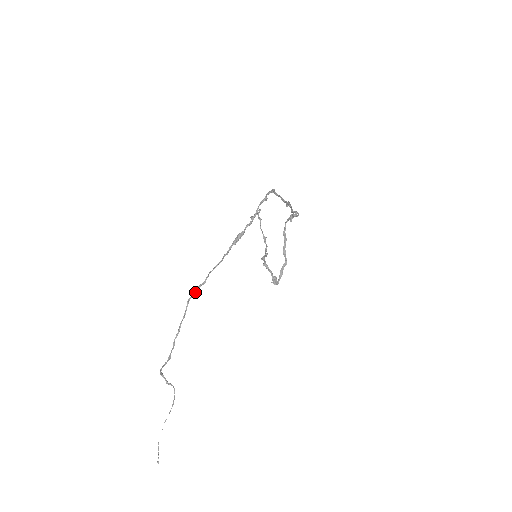
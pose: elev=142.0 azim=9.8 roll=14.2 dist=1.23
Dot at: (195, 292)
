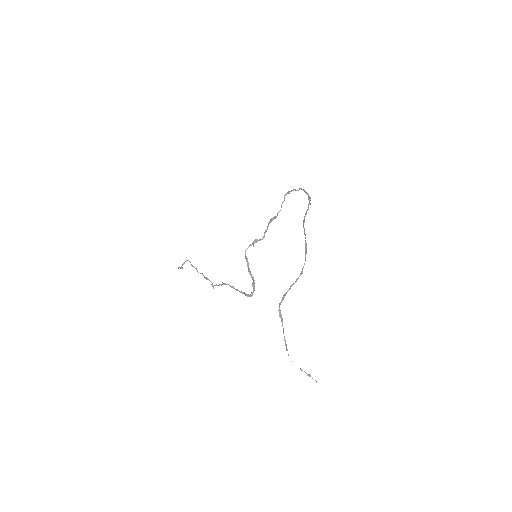
Dot at: (303, 224)
